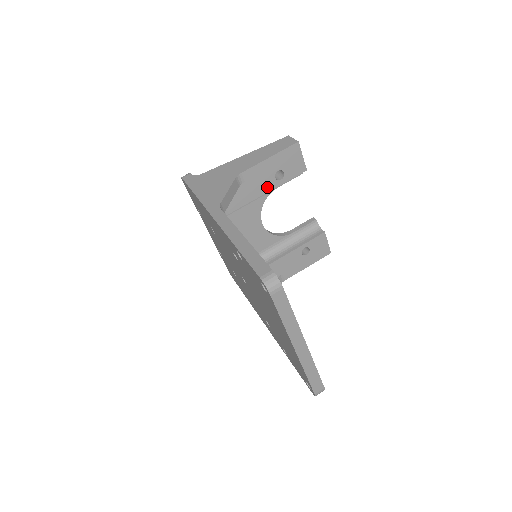
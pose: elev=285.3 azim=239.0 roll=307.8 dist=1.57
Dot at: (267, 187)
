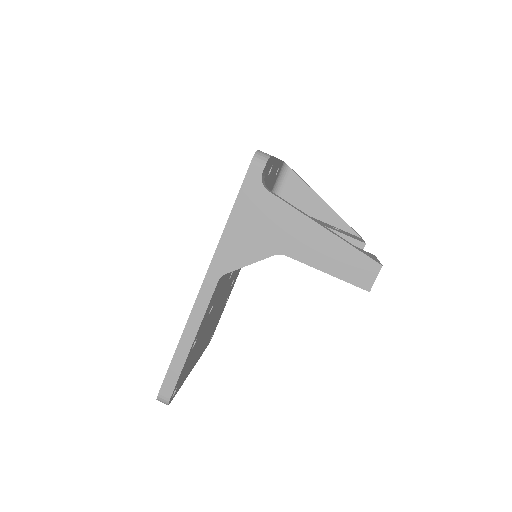
Dot at: occluded
